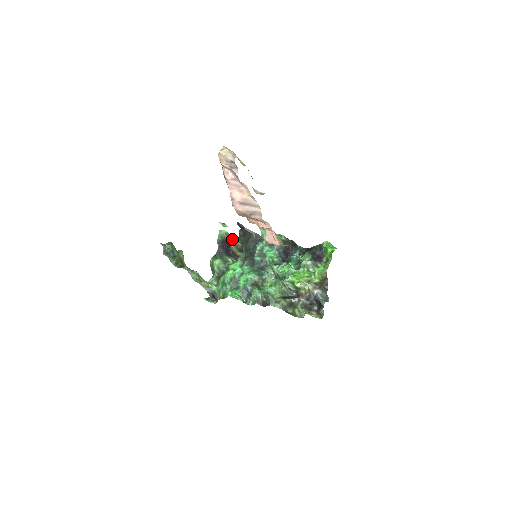
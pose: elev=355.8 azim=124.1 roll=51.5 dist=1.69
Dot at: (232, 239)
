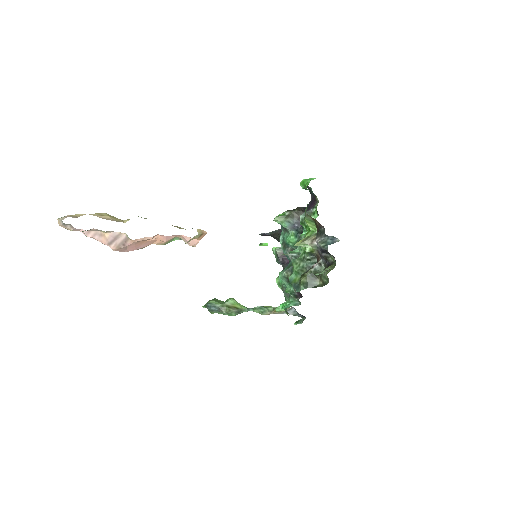
Dot at: occluded
